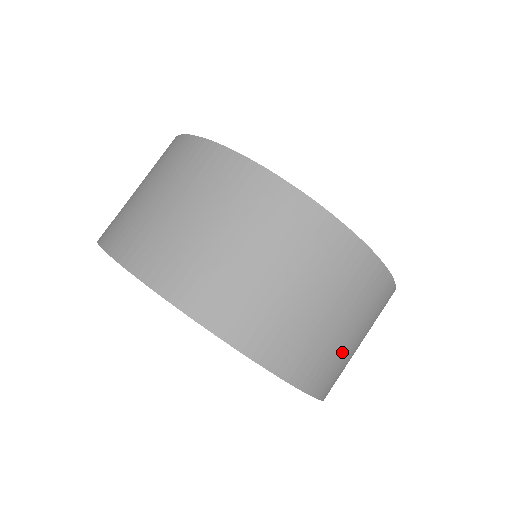
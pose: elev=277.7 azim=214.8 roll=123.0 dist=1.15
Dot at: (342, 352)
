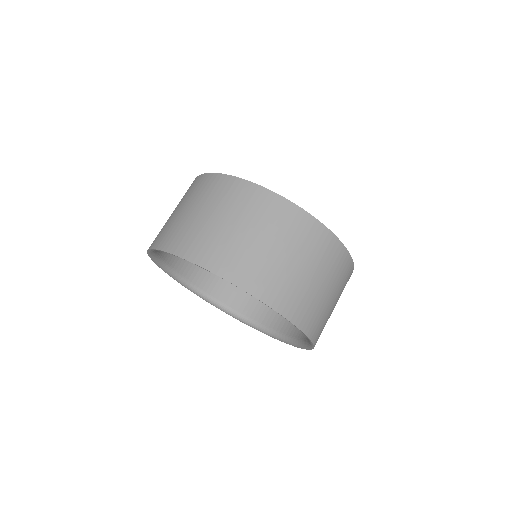
Dot at: (326, 310)
